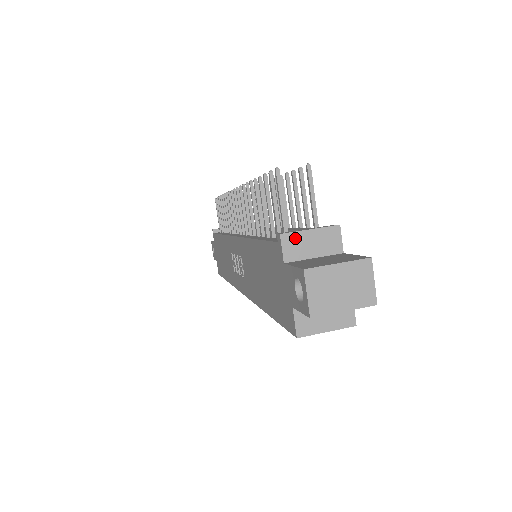
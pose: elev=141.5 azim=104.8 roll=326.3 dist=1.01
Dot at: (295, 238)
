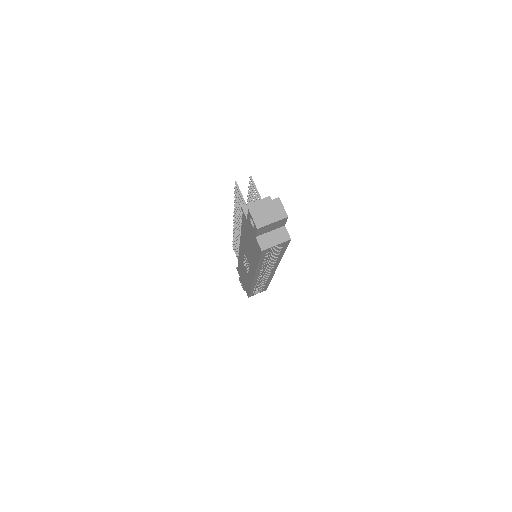
Dot at: (249, 207)
